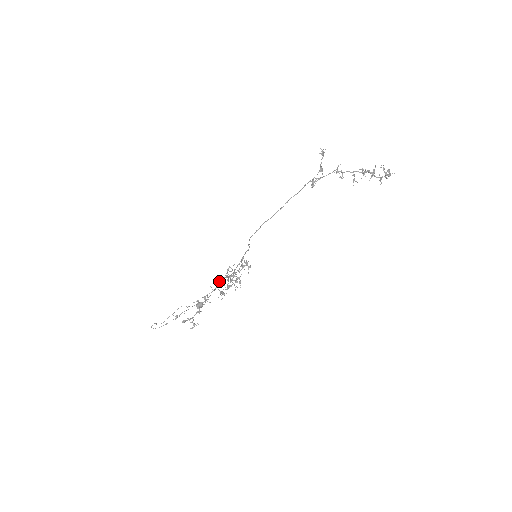
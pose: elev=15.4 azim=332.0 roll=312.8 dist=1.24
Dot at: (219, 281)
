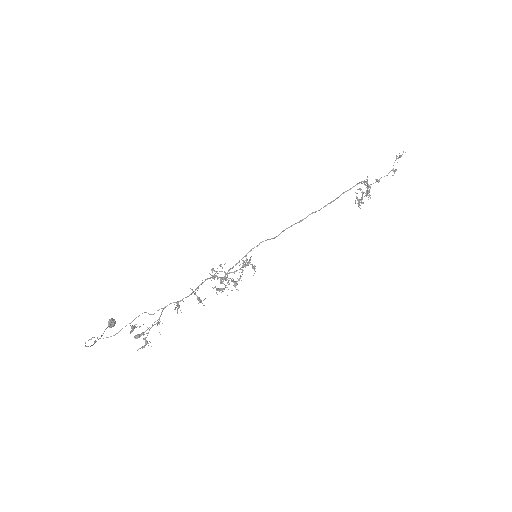
Dot at: (203, 282)
